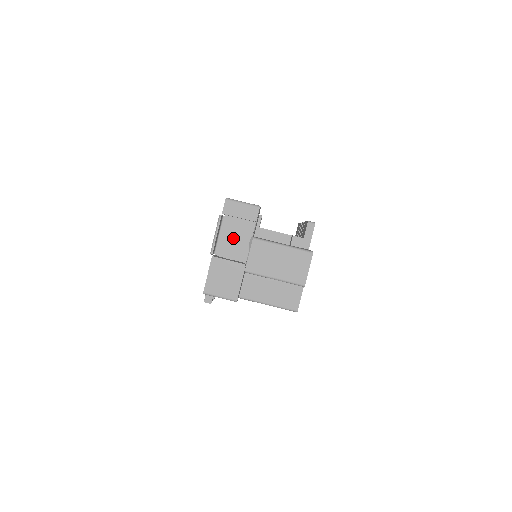
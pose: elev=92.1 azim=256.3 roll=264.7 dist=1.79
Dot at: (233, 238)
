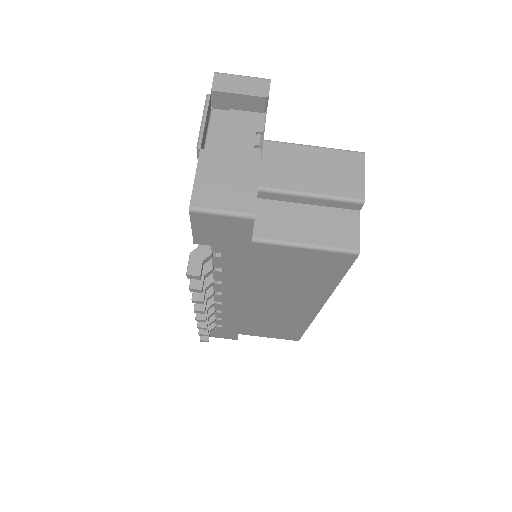
Dot at: (232, 137)
